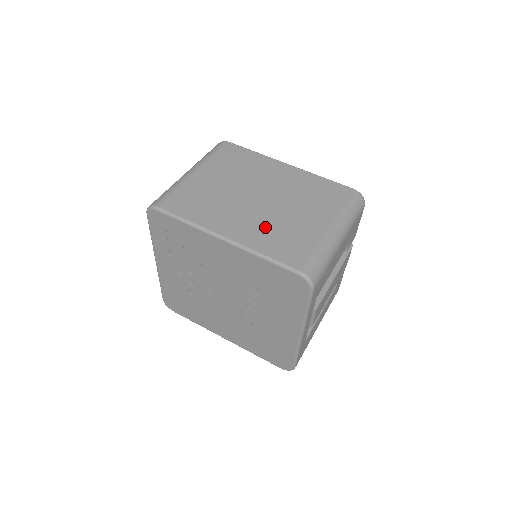
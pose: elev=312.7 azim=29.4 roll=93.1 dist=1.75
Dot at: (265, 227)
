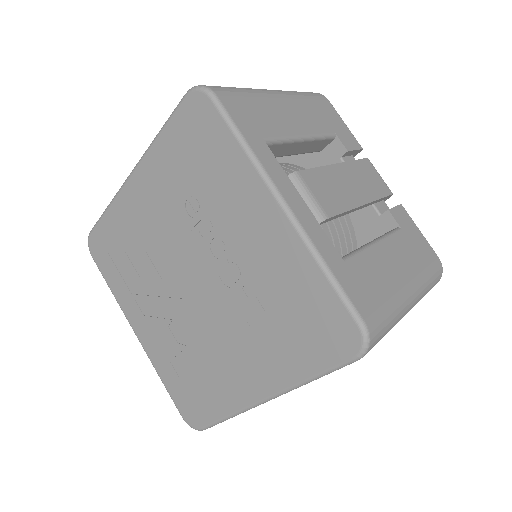
Dot at: occluded
